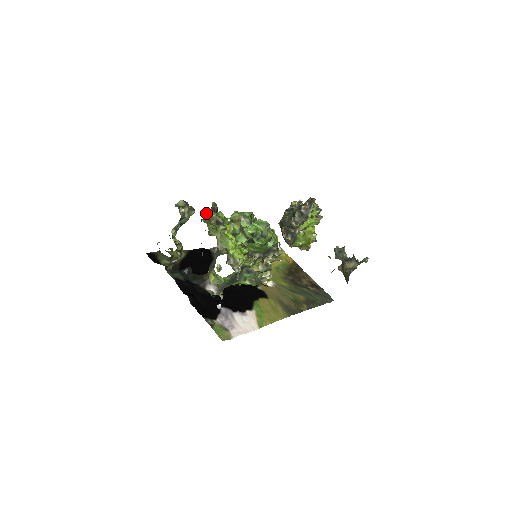
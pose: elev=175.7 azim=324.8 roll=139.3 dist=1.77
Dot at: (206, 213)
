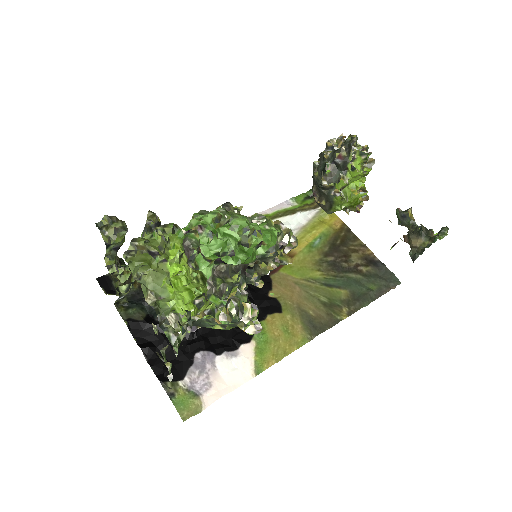
Dot at: occluded
